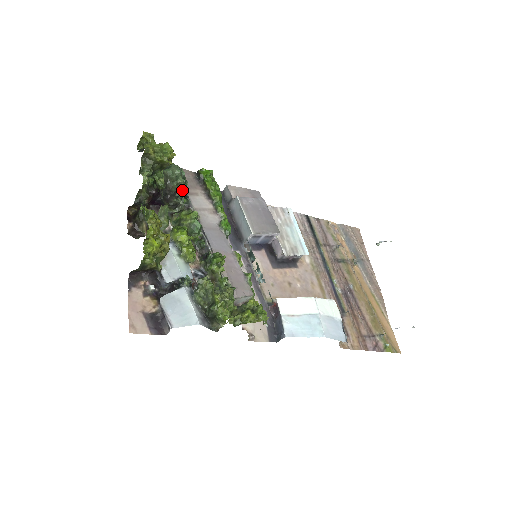
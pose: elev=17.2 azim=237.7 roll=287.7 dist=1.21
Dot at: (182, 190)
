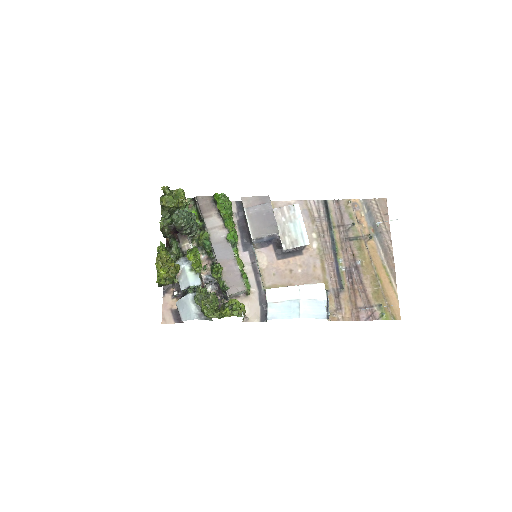
Dot at: (188, 224)
